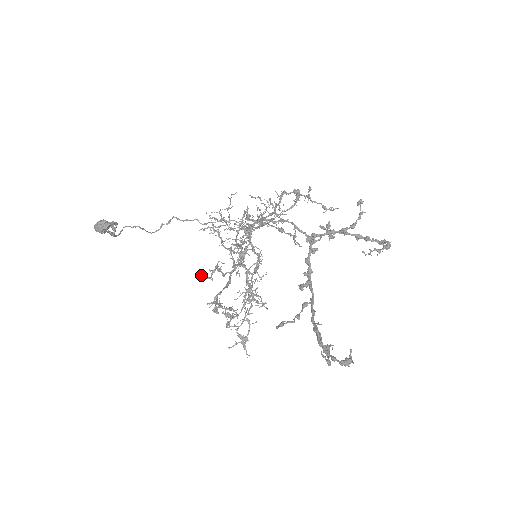
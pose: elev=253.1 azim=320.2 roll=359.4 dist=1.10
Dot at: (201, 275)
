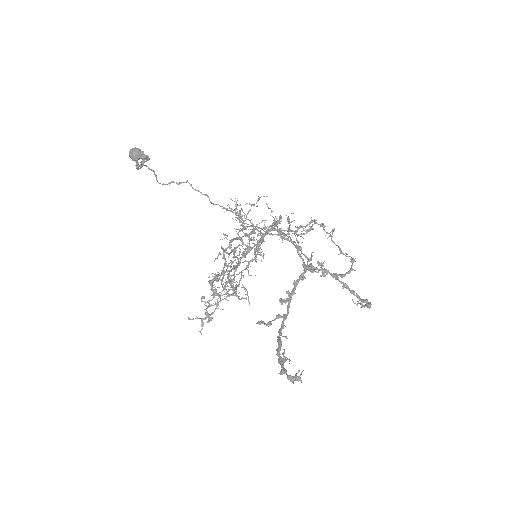
Dot at: occluded
